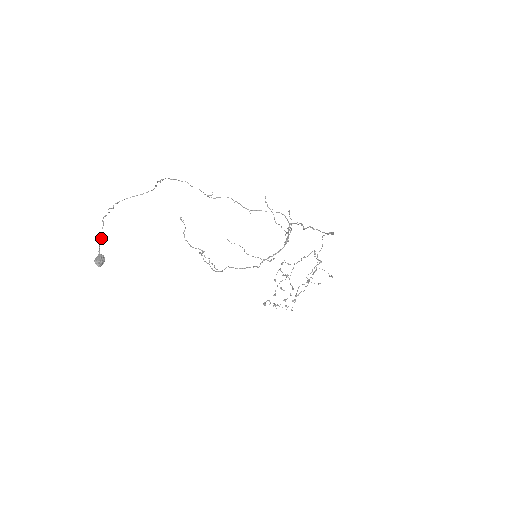
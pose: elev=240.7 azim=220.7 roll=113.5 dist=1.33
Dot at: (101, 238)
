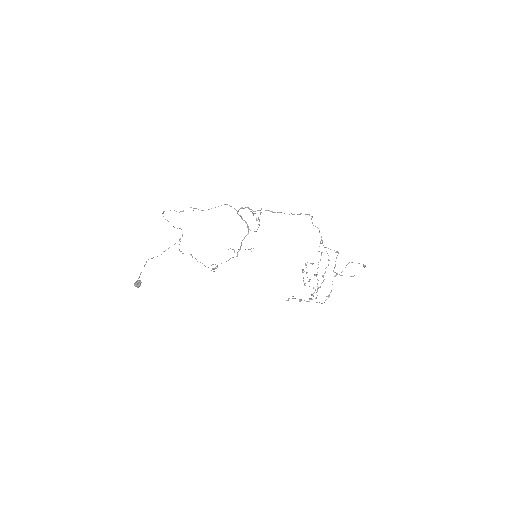
Dot at: occluded
